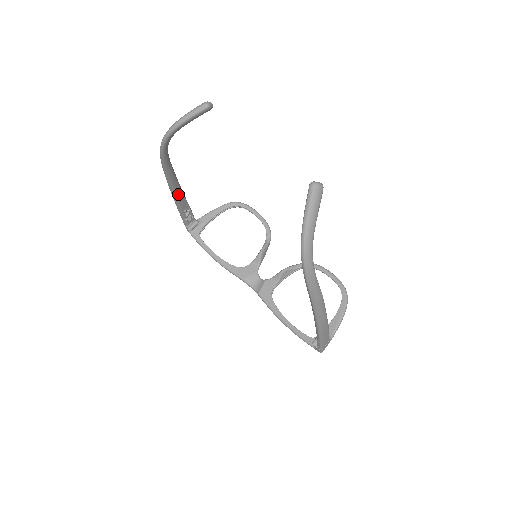
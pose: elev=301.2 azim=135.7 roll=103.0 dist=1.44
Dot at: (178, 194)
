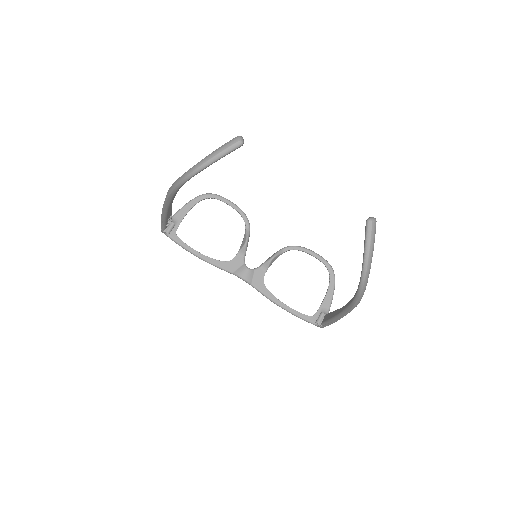
Dot at: (170, 209)
